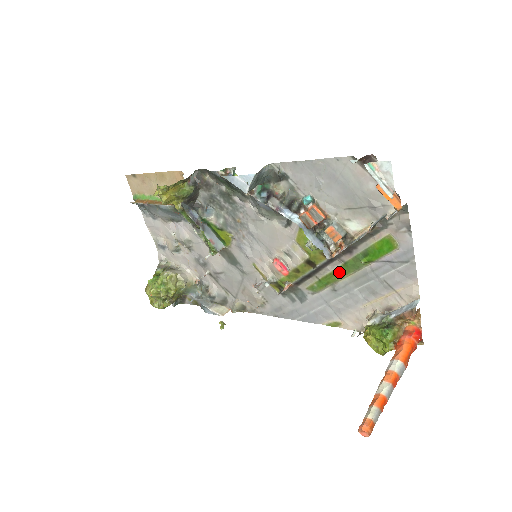
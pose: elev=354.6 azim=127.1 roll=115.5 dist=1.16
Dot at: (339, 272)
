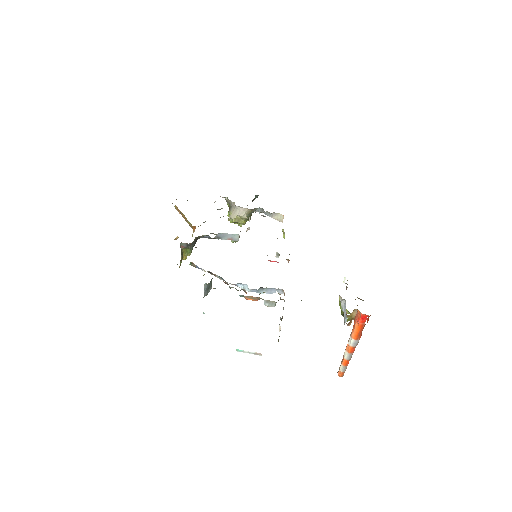
Dot at: occluded
